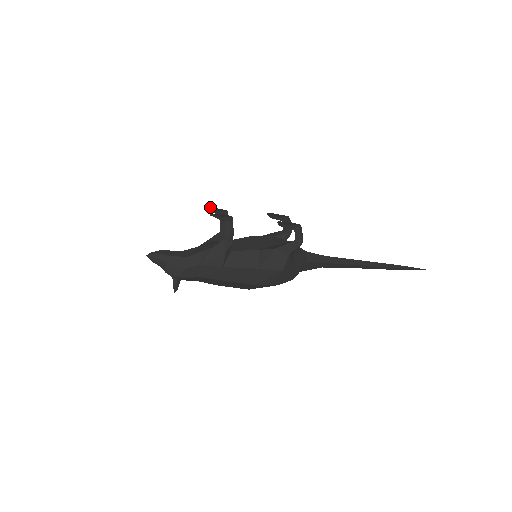
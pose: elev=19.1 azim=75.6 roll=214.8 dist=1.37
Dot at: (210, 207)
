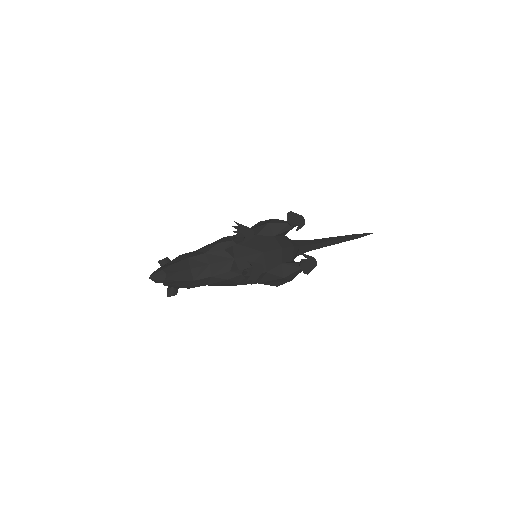
Dot at: occluded
